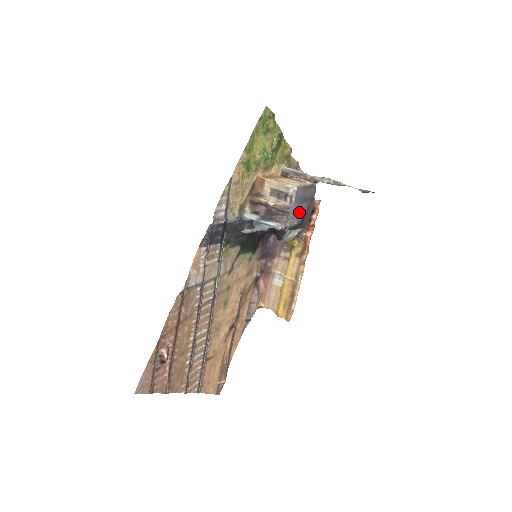
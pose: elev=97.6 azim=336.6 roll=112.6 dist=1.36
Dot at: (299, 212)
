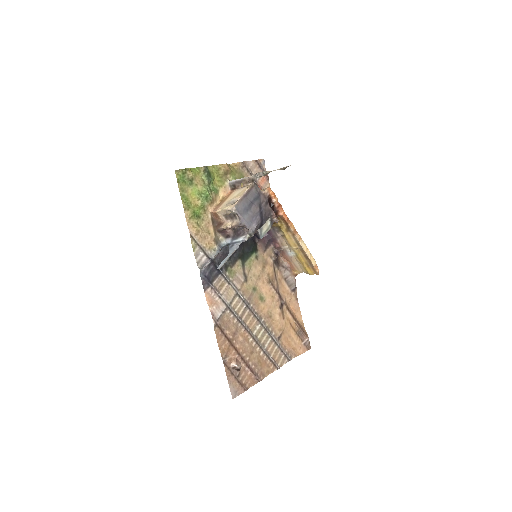
Dot at: (253, 217)
